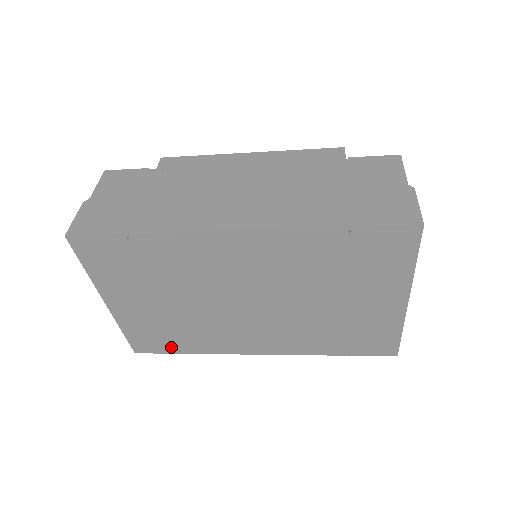
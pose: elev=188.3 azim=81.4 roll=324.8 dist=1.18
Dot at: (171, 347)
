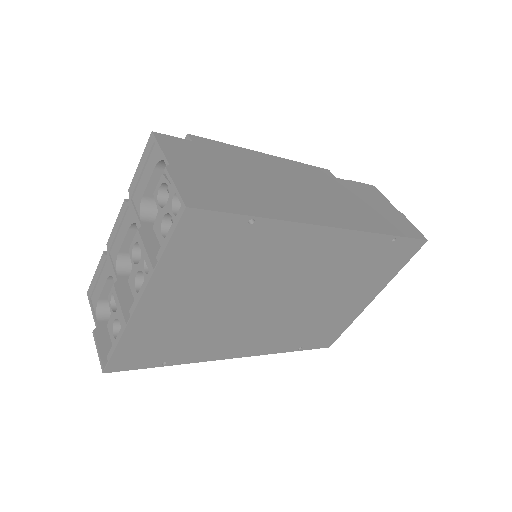
Dot at: (158, 359)
